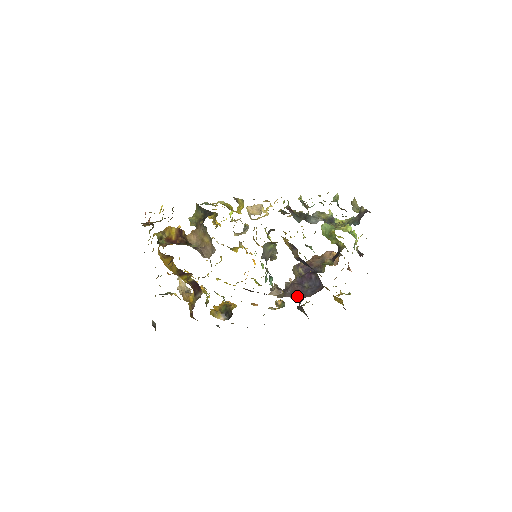
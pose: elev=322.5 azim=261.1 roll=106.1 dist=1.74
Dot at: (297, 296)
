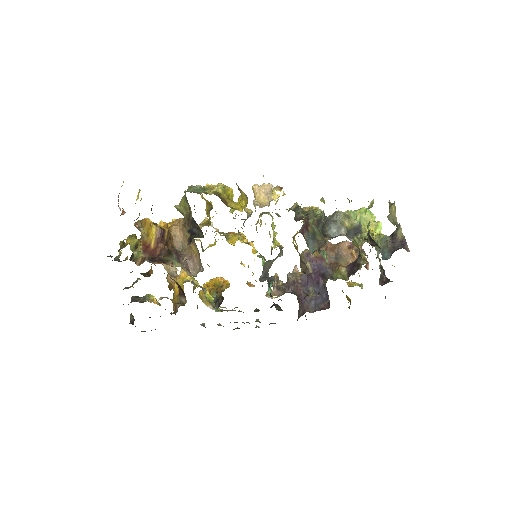
Dot at: (298, 301)
